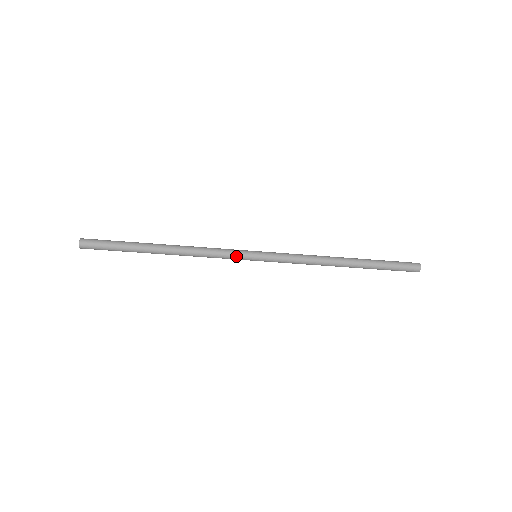
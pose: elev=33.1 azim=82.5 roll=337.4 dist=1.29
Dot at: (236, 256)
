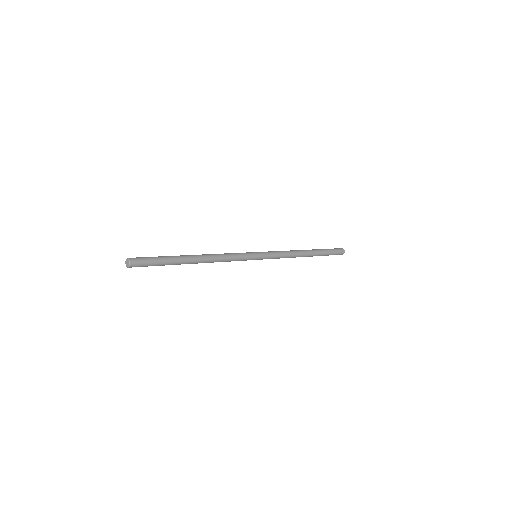
Dot at: (245, 260)
